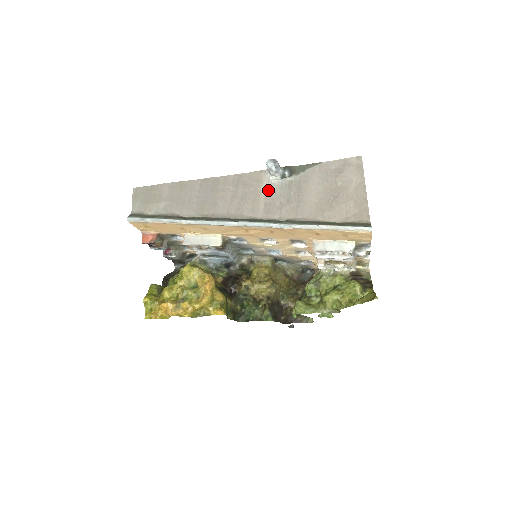
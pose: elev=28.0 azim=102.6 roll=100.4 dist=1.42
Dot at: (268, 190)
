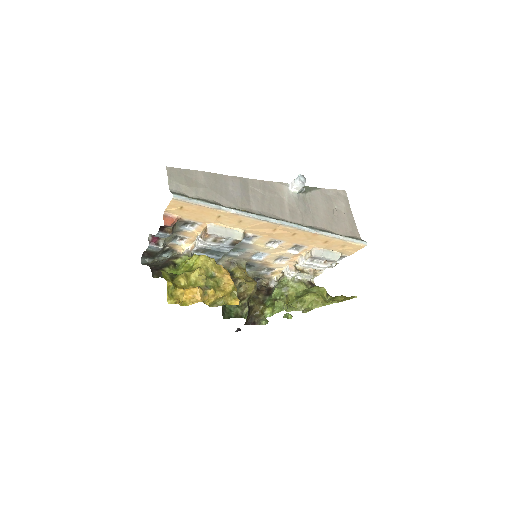
Dot at: (290, 199)
